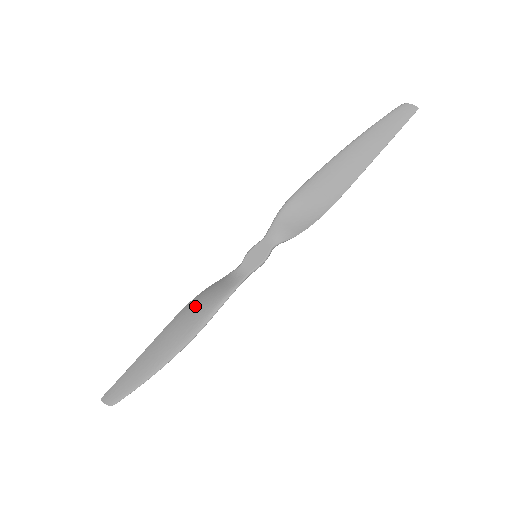
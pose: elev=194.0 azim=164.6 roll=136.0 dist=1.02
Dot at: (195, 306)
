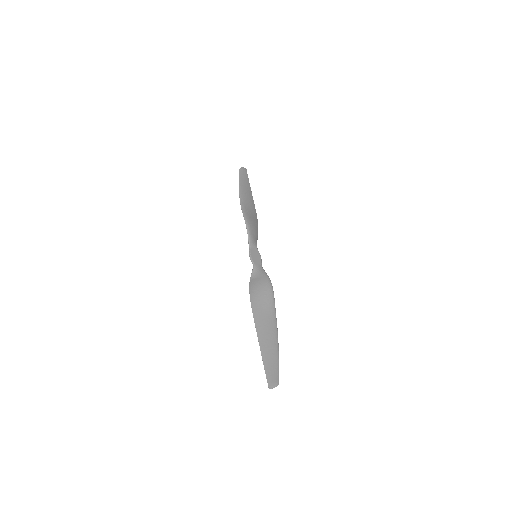
Dot at: (259, 297)
